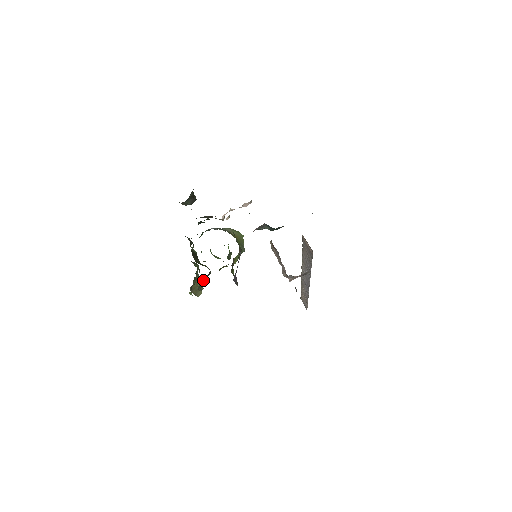
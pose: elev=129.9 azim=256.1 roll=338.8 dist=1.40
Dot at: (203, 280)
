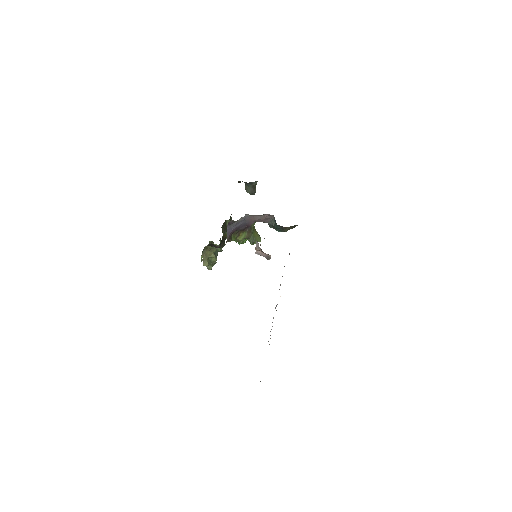
Dot at: (216, 259)
